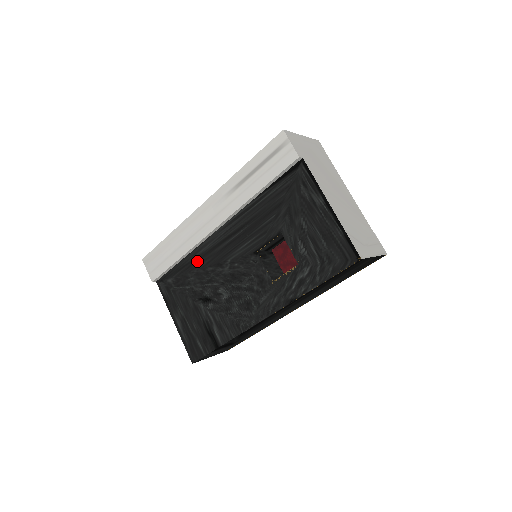
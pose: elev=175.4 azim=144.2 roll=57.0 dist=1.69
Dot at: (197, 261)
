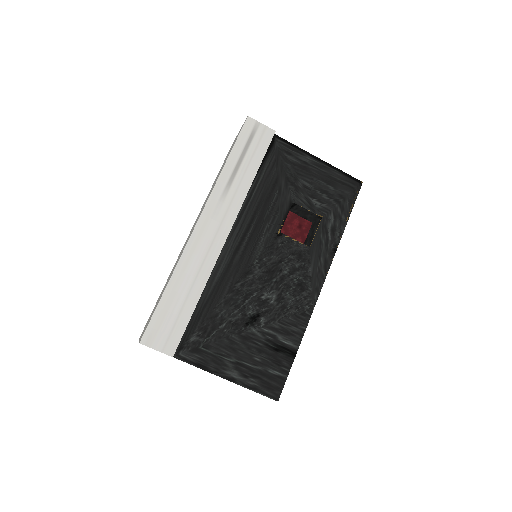
Dot at: (219, 289)
